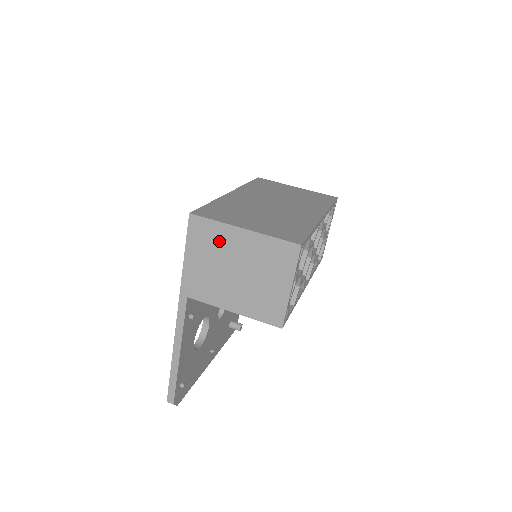
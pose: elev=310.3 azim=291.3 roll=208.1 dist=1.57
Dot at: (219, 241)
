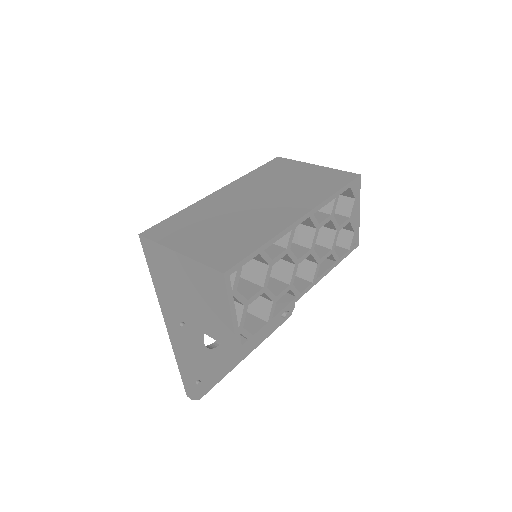
Dot at: (166, 262)
